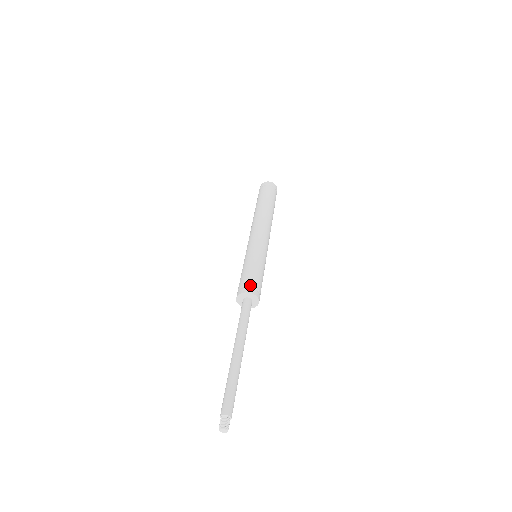
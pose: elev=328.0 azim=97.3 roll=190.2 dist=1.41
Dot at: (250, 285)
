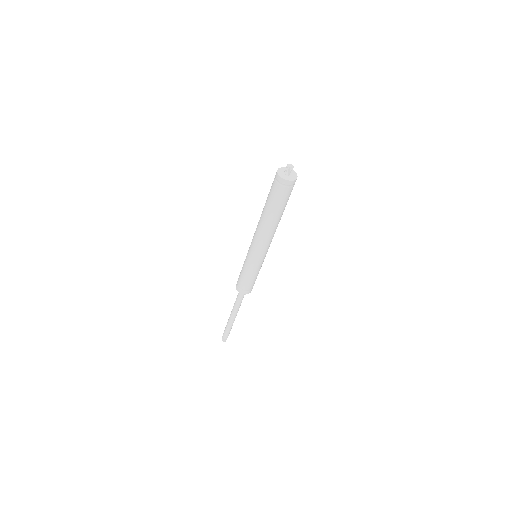
Dot at: (241, 288)
